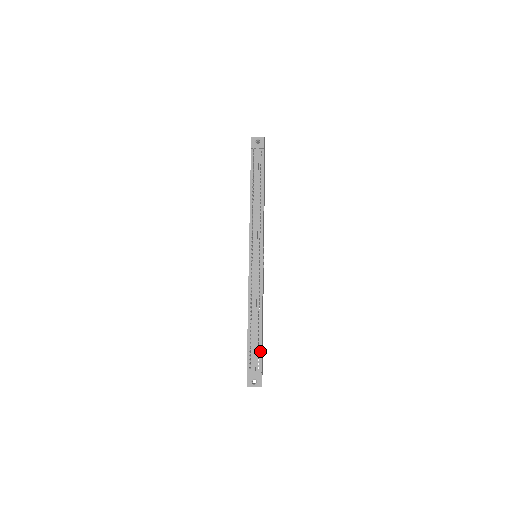
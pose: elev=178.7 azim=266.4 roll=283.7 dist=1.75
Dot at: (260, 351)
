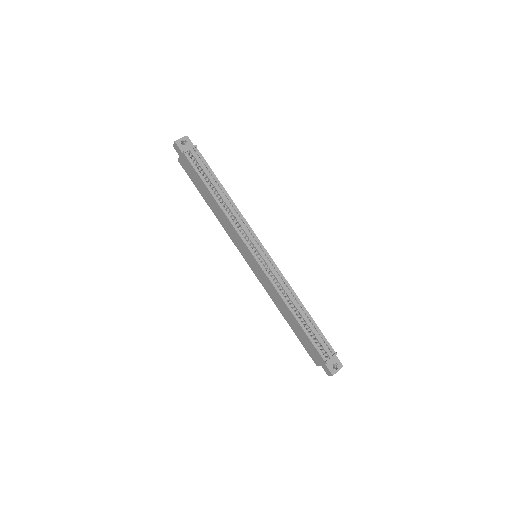
Dot at: (323, 337)
